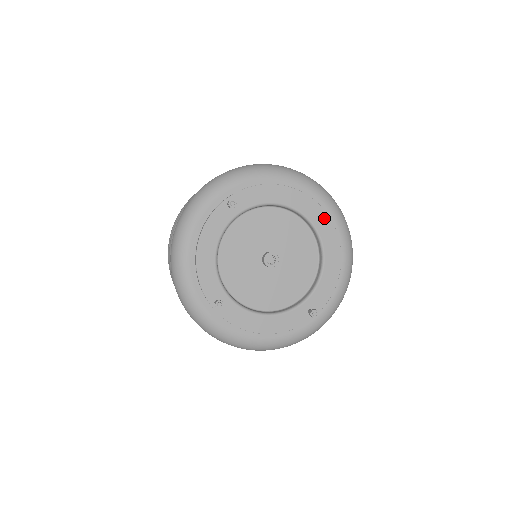
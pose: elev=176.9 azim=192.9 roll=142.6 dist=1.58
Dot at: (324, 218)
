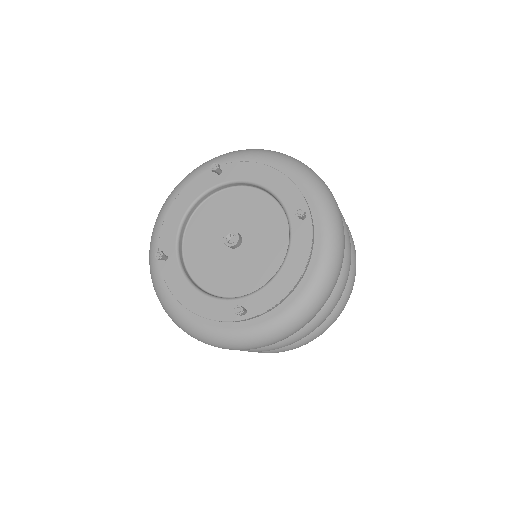
Dot at: (296, 211)
